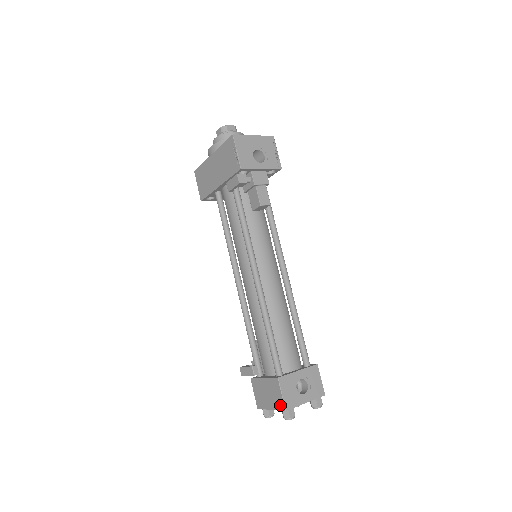
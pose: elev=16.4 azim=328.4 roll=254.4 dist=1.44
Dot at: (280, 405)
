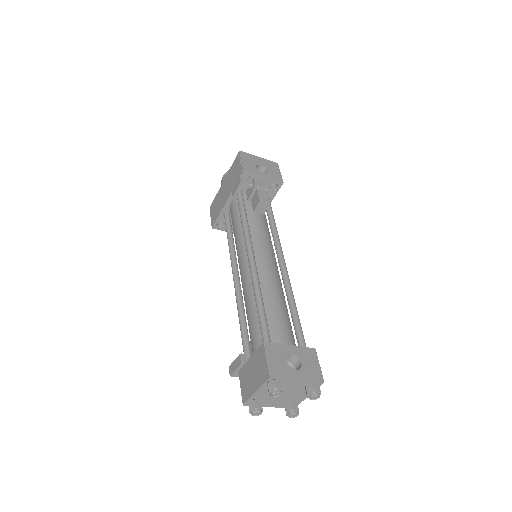
Dot at: (265, 375)
